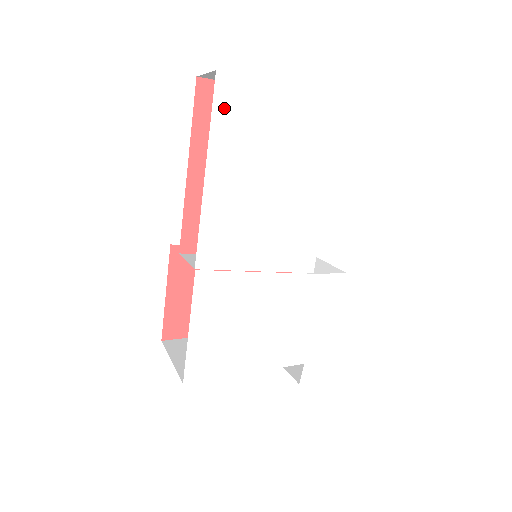
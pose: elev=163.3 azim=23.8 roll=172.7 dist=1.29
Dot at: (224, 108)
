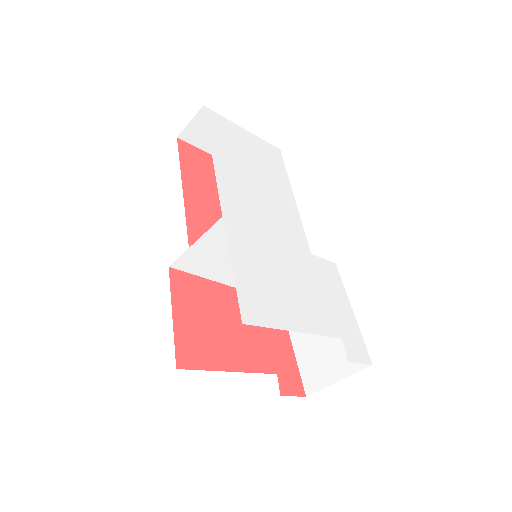
Dot at: (214, 125)
